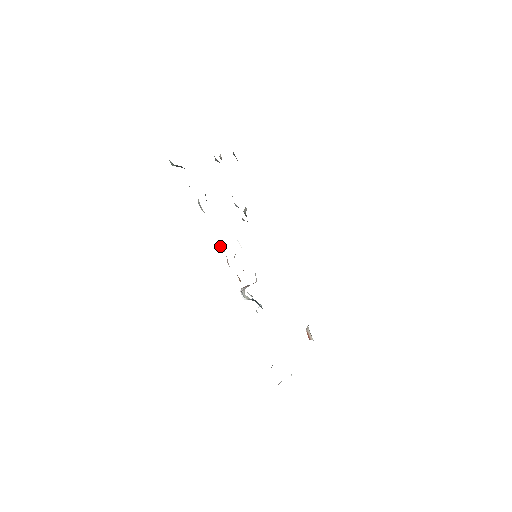
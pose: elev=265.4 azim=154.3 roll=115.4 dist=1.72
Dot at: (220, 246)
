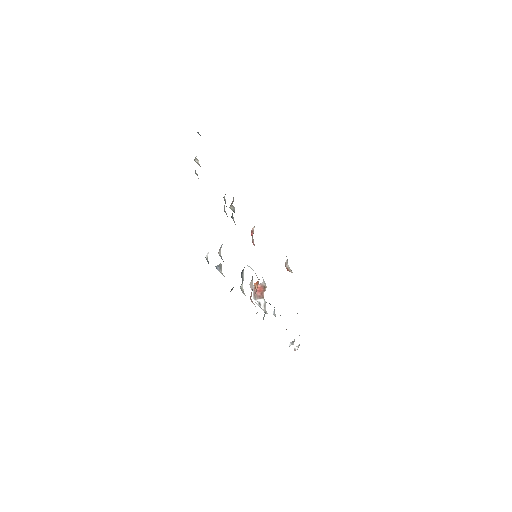
Dot at: occluded
